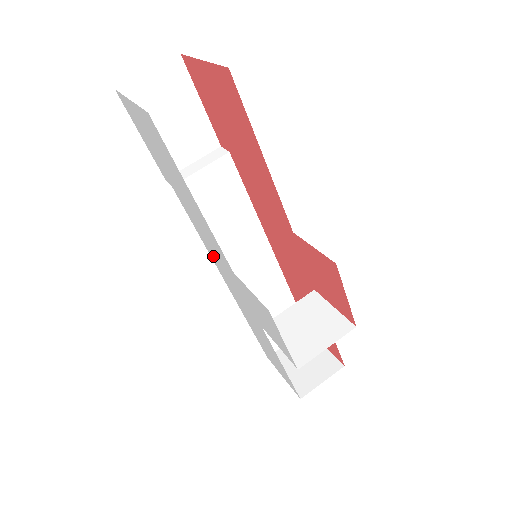
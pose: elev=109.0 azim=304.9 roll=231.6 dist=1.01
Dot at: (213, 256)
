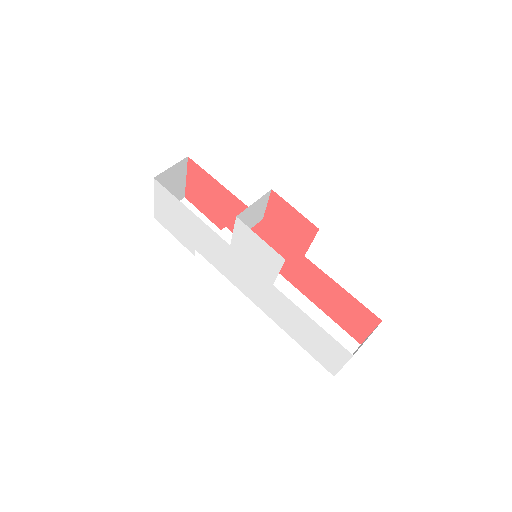
Dot at: (234, 278)
